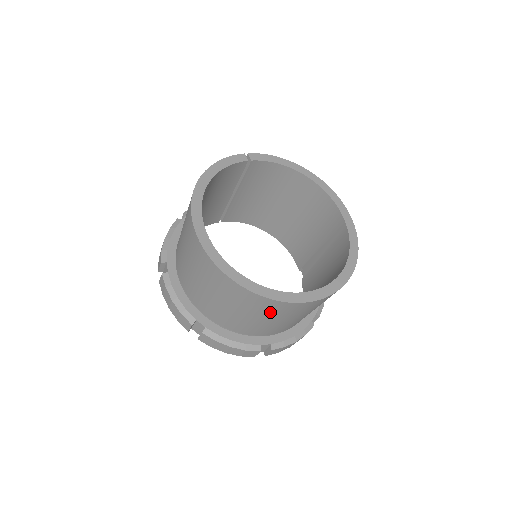
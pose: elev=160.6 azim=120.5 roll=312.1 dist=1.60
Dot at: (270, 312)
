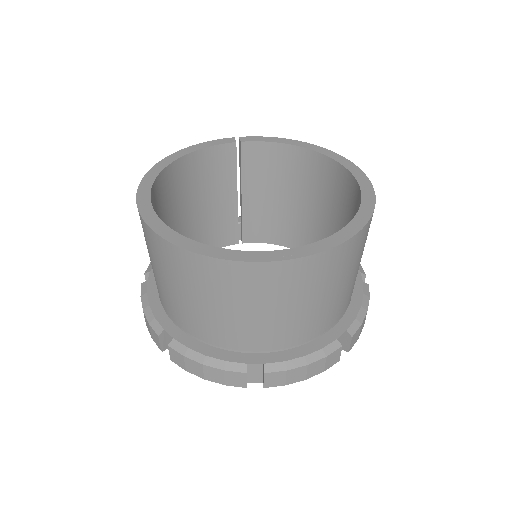
Dot at: (226, 289)
